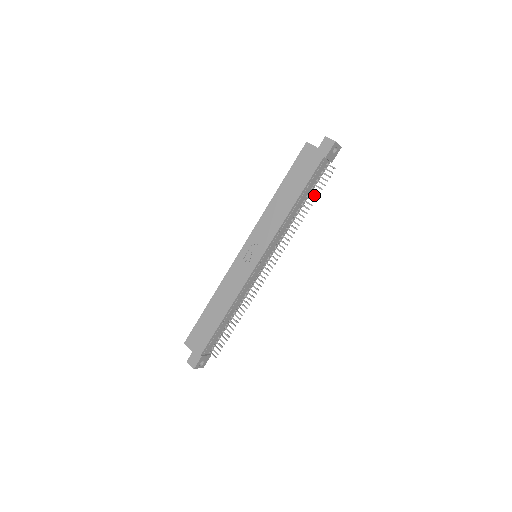
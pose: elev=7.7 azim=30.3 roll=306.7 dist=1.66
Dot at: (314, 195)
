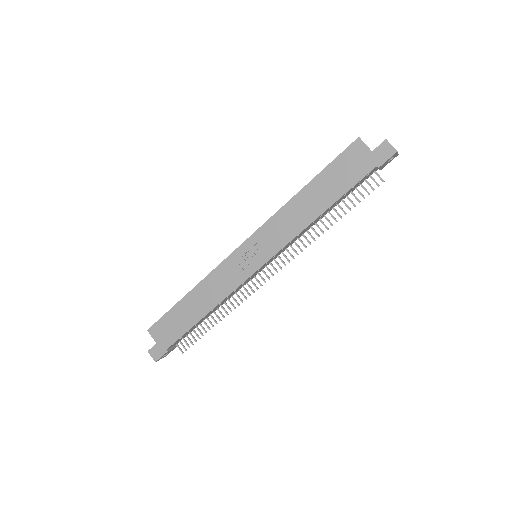
Dot at: (347, 206)
